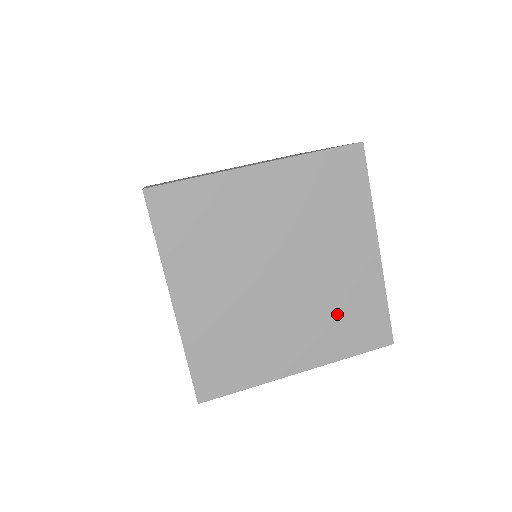
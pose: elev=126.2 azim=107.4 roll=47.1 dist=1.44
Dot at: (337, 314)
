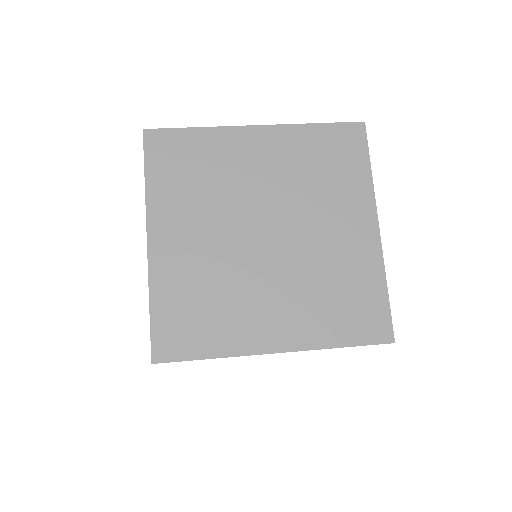
Dot at: (327, 291)
